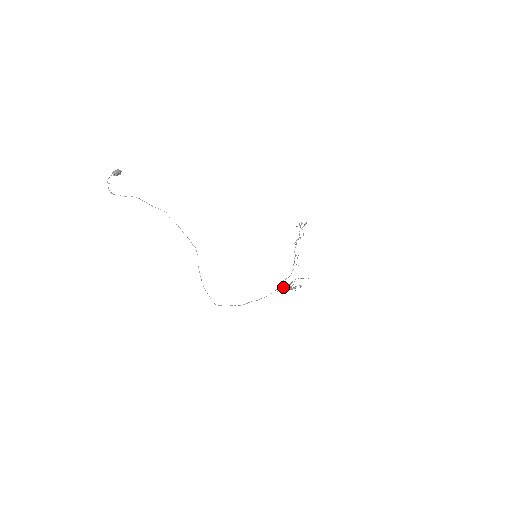
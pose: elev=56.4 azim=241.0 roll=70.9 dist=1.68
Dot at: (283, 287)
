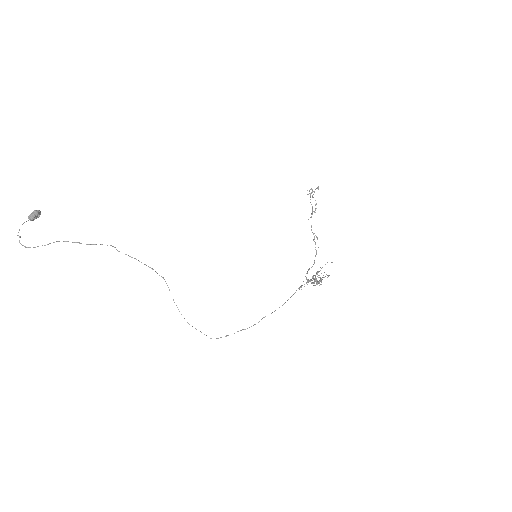
Dot at: (306, 282)
